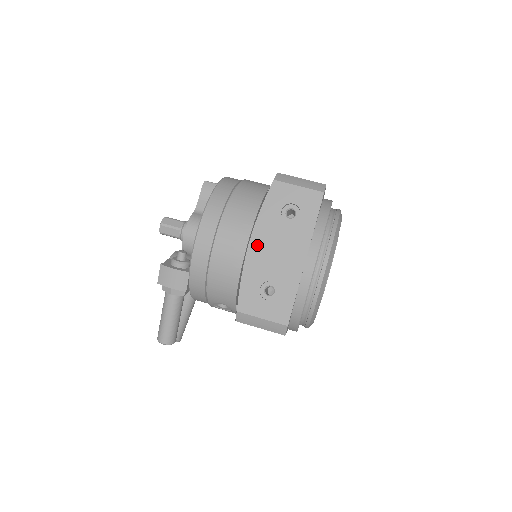
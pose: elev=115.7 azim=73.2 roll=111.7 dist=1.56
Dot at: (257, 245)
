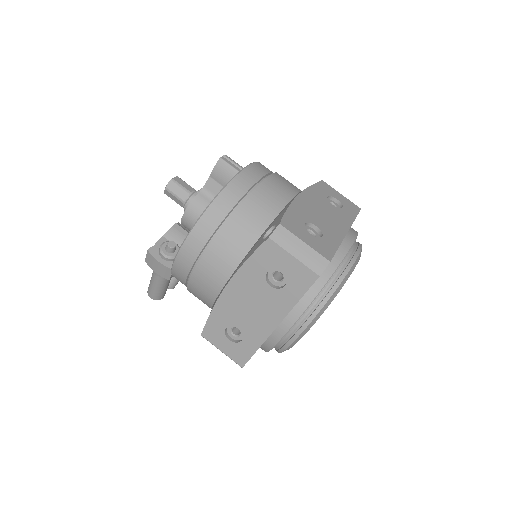
Dot at: (233, 292)
